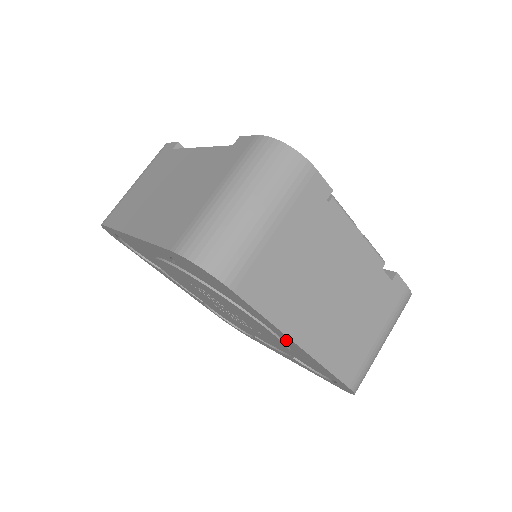
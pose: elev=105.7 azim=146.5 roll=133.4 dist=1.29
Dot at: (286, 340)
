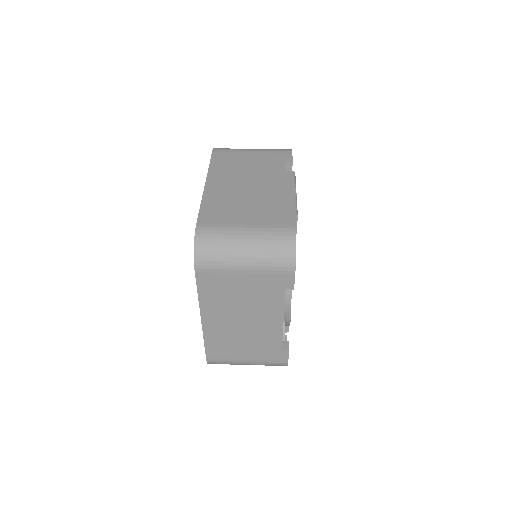
Dot at: occluded
